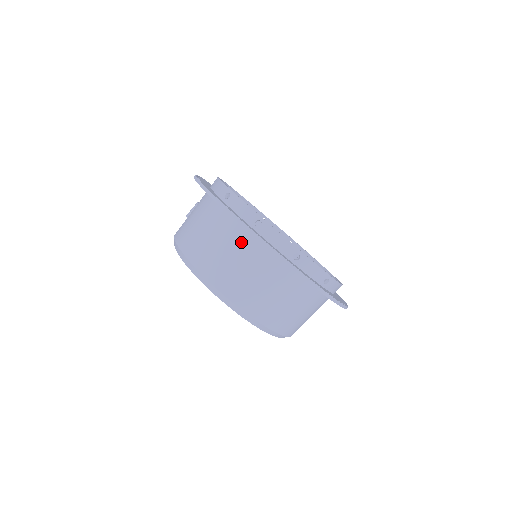
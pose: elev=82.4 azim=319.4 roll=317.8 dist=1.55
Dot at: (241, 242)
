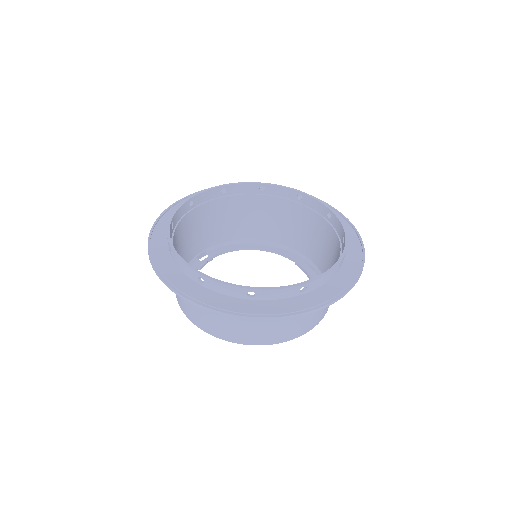
Dot at: occluded
